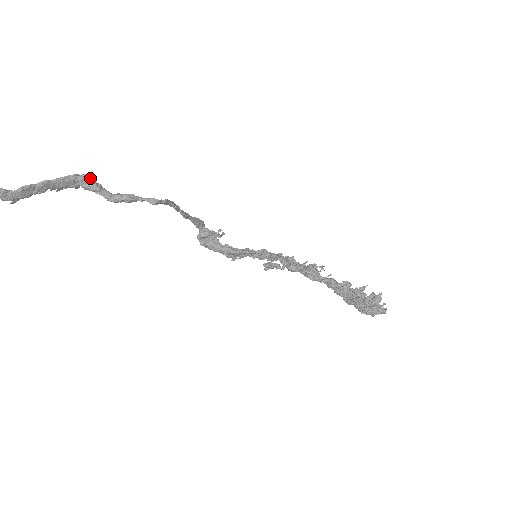
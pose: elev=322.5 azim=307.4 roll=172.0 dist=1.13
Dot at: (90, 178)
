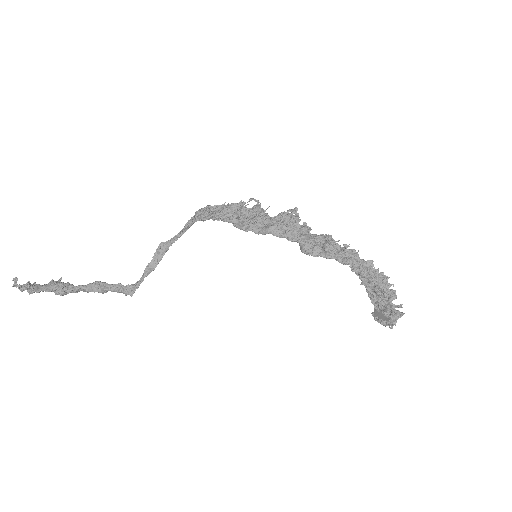
Dot at: (63, 295)
